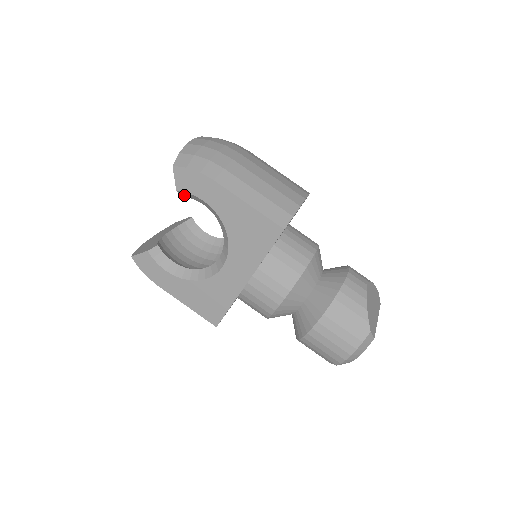
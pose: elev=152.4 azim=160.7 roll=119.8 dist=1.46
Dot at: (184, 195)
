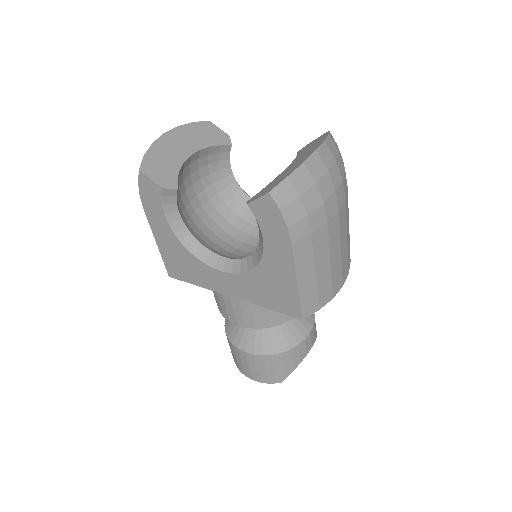
Dot at: occluded
